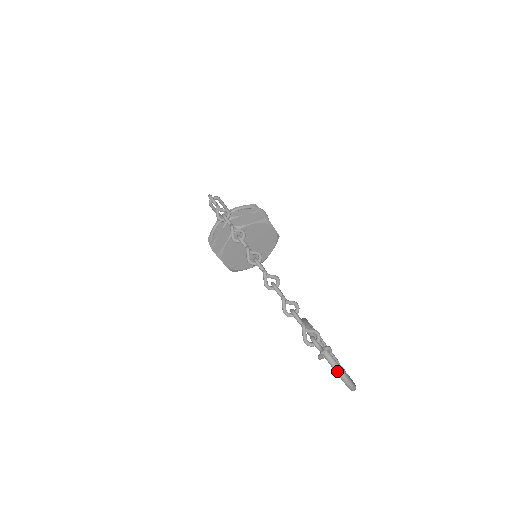
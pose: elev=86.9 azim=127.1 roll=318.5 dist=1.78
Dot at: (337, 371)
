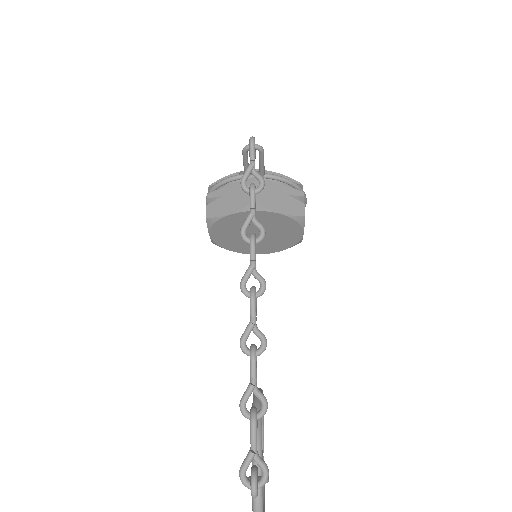
Dot at: out of frame
